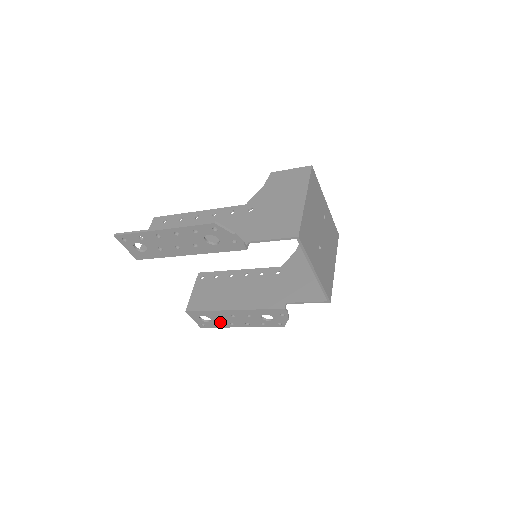
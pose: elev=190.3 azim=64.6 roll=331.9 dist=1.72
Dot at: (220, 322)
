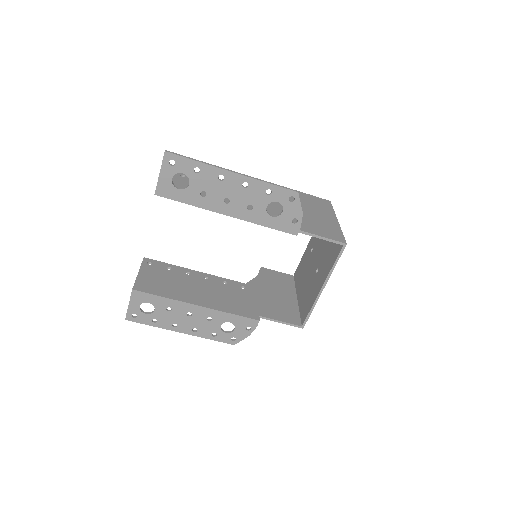
Dot at: (162, 318)
